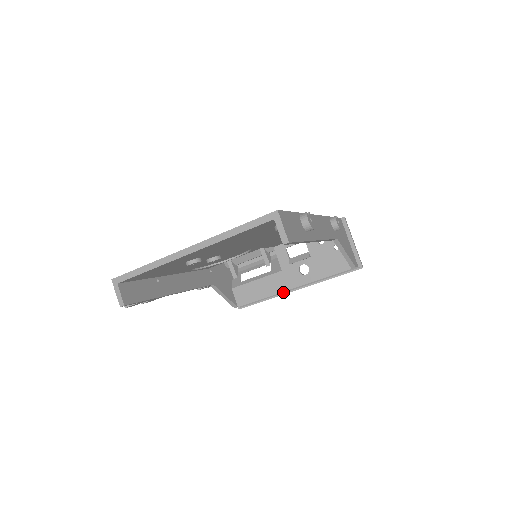
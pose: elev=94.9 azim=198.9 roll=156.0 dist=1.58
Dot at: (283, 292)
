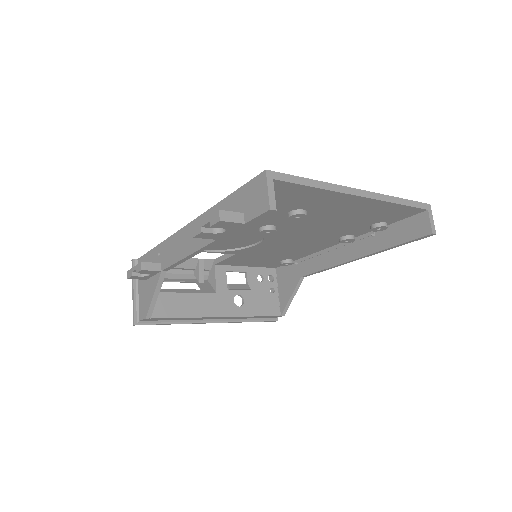
Dot at: (198, 320)
